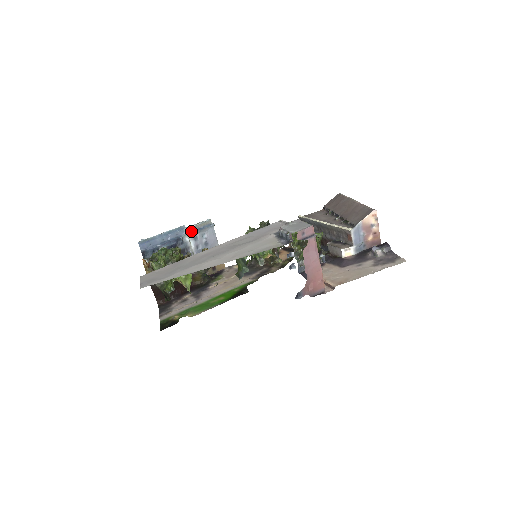
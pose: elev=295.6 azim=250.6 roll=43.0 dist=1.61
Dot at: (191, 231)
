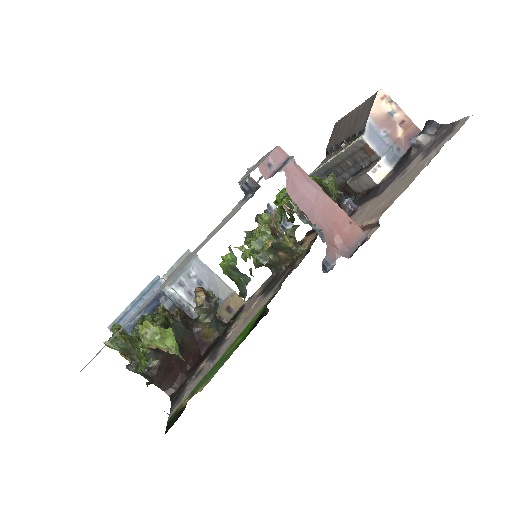
Dot at: occluded
